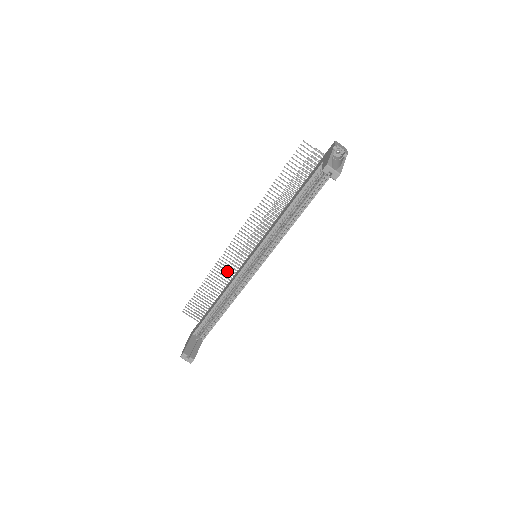
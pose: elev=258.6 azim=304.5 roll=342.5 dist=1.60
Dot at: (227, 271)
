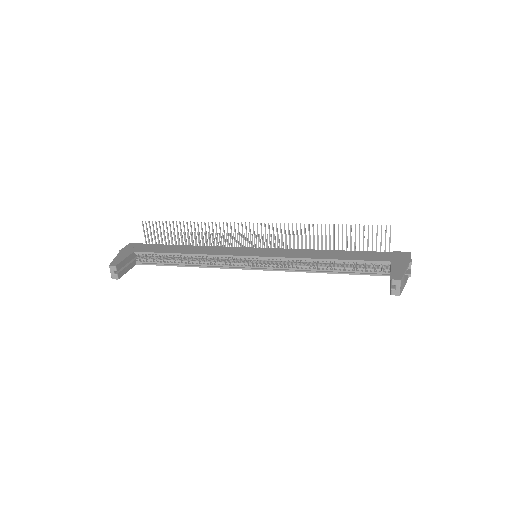
Dot at: (217, 237)
